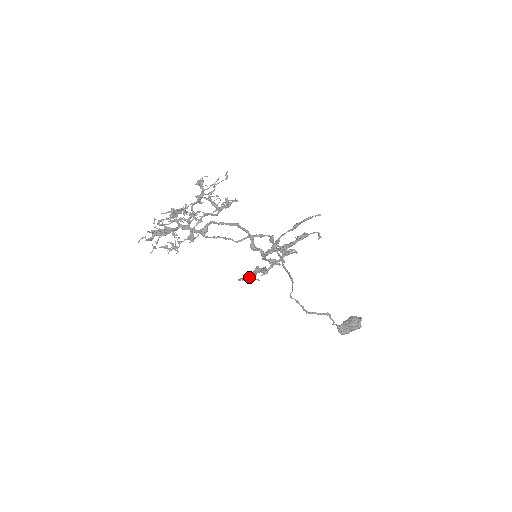
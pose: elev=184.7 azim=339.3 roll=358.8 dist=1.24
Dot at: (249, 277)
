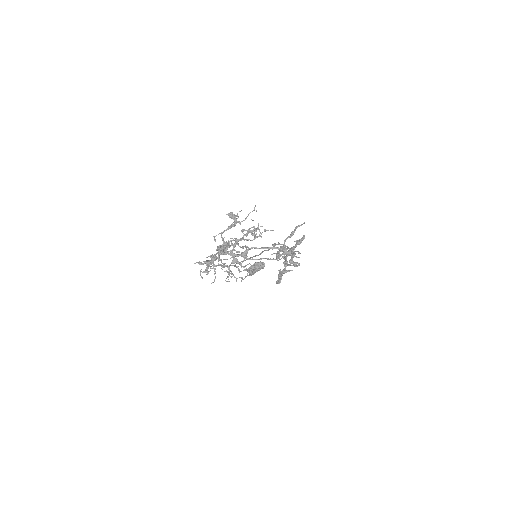
Dot at: occluded
